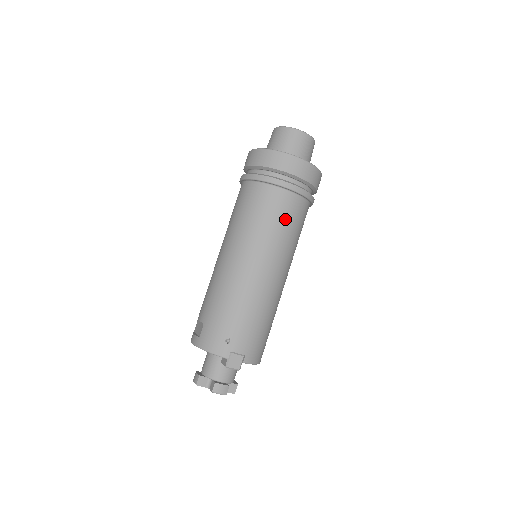
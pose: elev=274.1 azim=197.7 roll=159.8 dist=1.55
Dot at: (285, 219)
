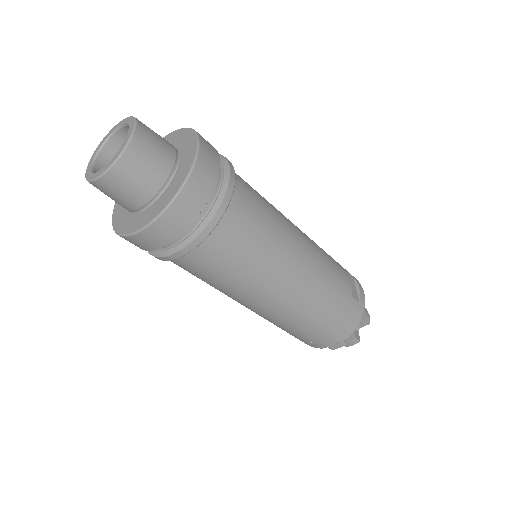
Dot at: (224, 267)
